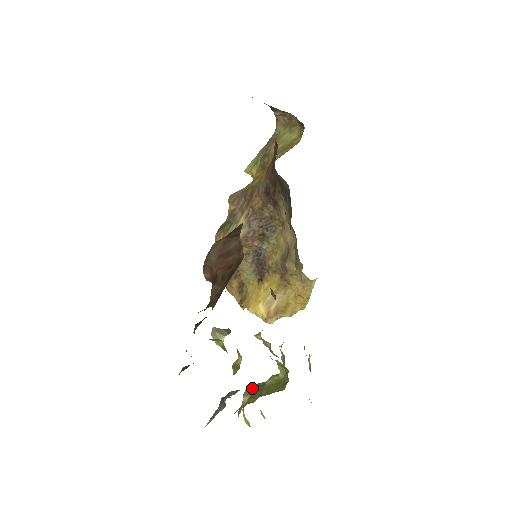
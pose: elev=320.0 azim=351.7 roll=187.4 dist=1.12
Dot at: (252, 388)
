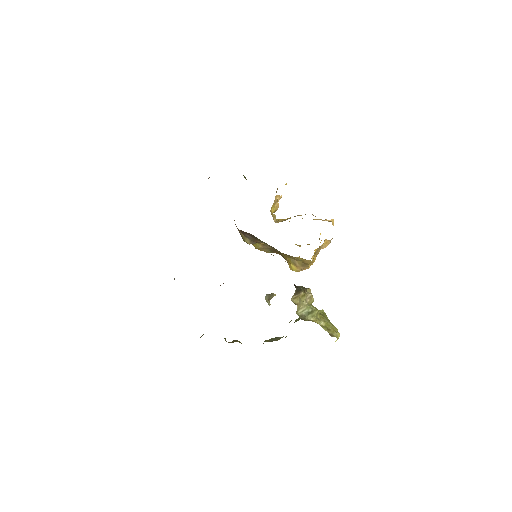
Dot at: occluded
